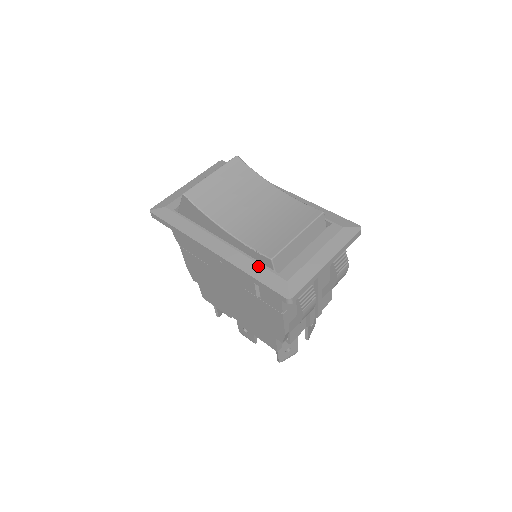
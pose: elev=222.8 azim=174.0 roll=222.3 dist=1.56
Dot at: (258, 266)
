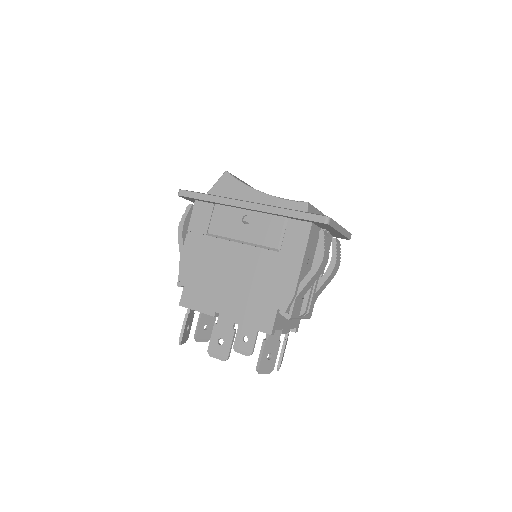
Dot at: (293, 209)
